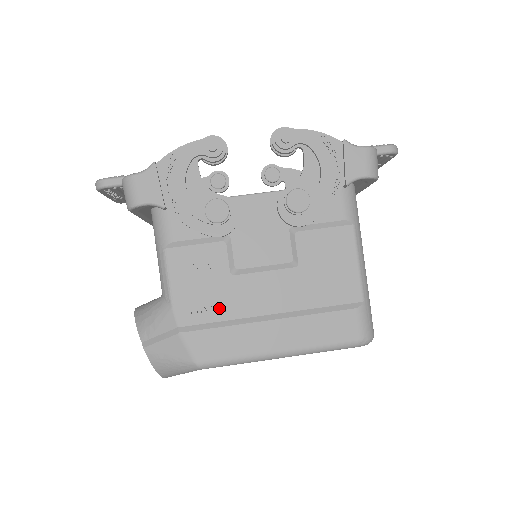
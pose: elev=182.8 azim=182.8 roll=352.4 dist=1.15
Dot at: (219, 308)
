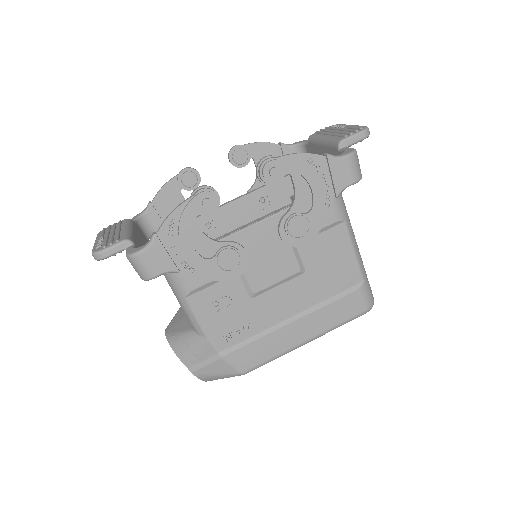
Dot at: (248, 327)
